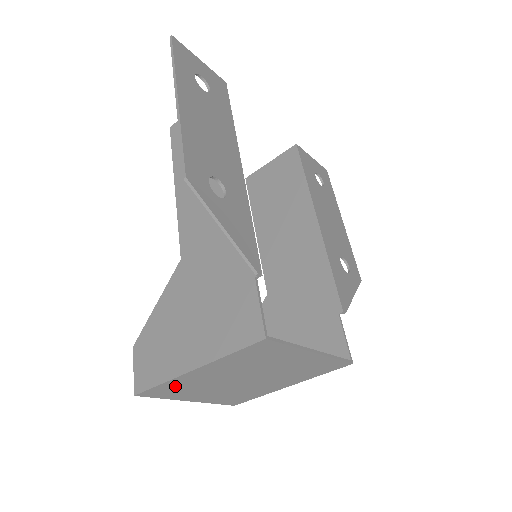
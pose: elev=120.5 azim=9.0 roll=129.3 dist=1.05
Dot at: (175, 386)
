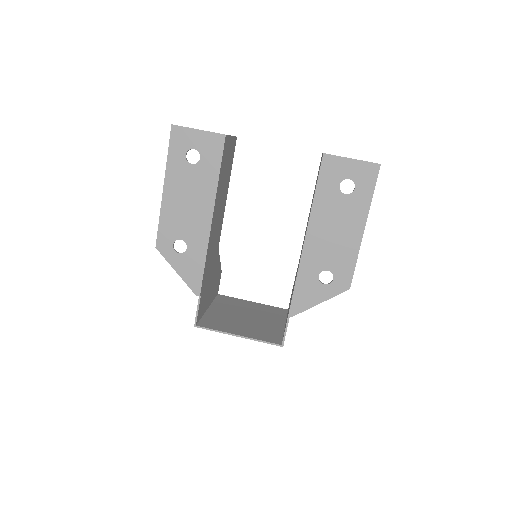
Dot at: (221, 303)
